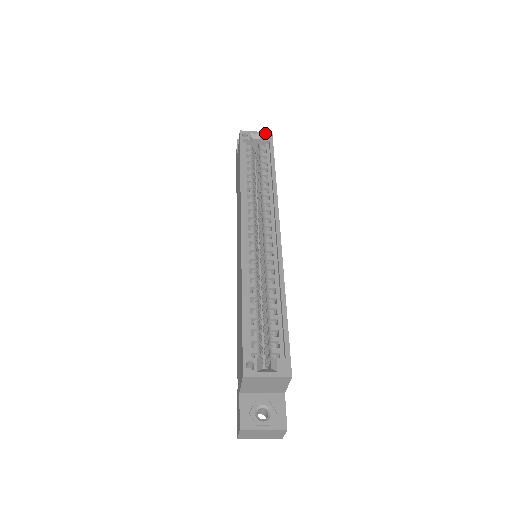
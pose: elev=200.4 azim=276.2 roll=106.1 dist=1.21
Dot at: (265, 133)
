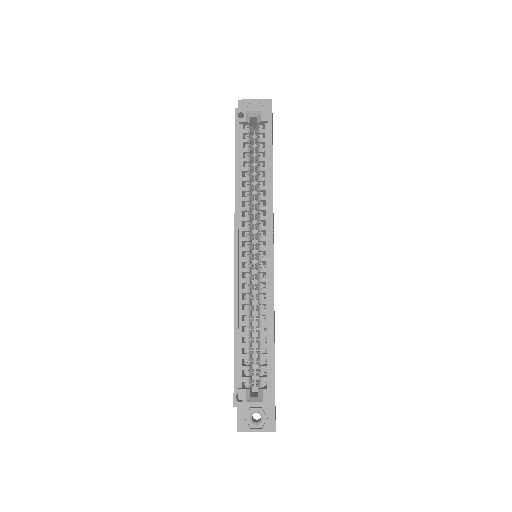
Dot at: (264, 109)
